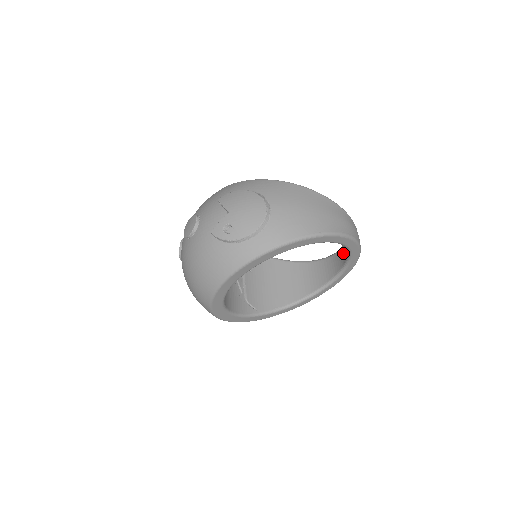
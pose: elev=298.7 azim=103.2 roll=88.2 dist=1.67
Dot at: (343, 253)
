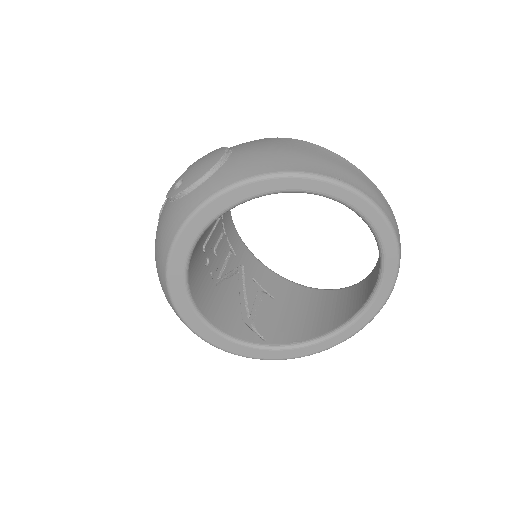
Dot at: occluded
